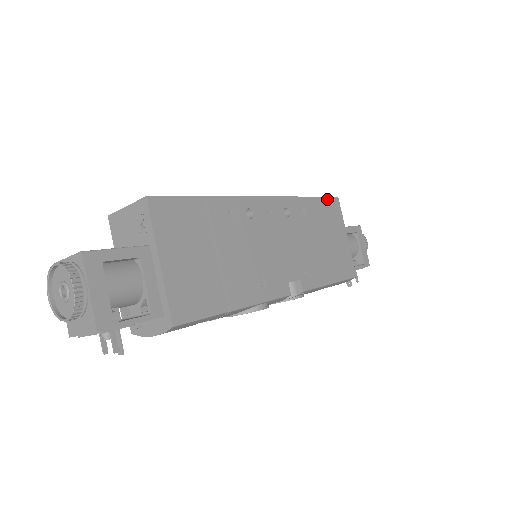
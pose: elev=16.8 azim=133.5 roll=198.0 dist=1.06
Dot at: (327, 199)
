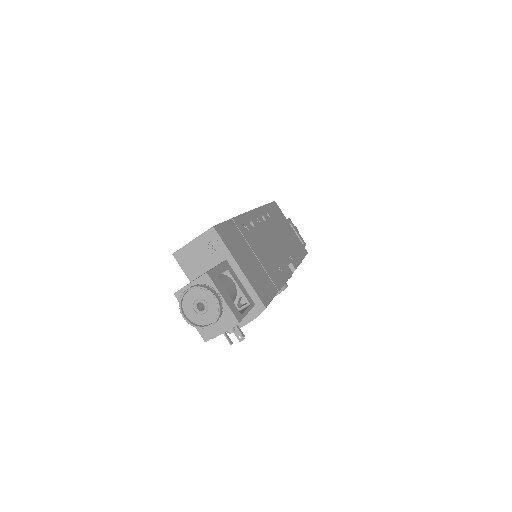
Dot at: (272, 204)
